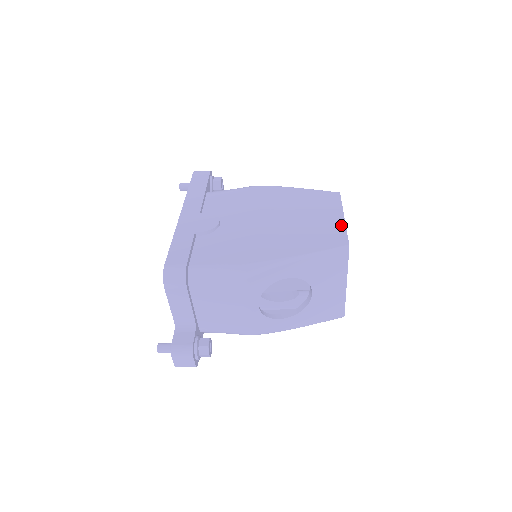
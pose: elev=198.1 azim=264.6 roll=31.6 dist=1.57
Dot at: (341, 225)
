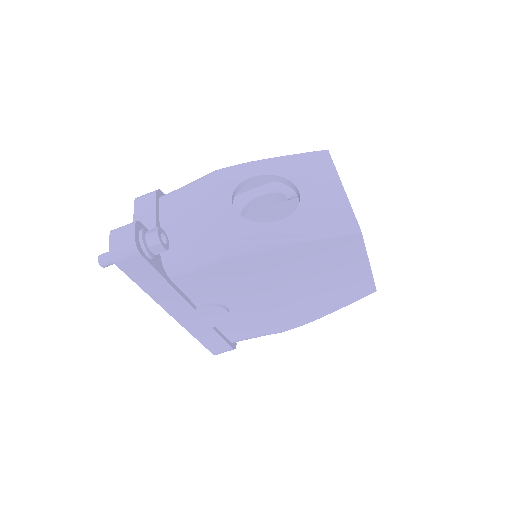
Dot at: occluded
